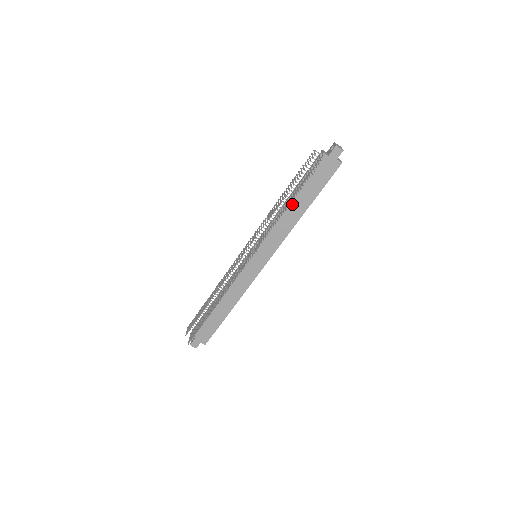
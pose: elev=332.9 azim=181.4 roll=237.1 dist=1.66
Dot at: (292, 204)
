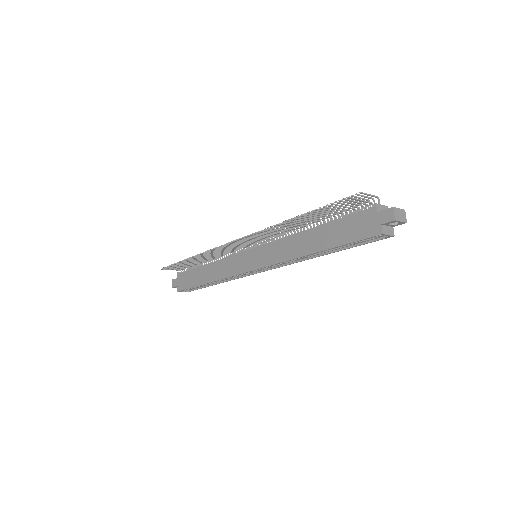
Dot at: (311, 233)
